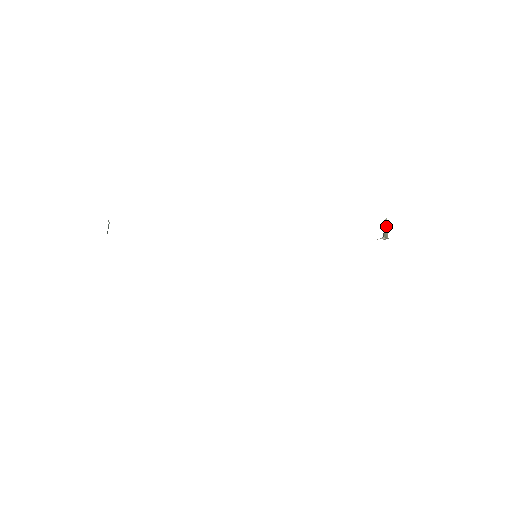
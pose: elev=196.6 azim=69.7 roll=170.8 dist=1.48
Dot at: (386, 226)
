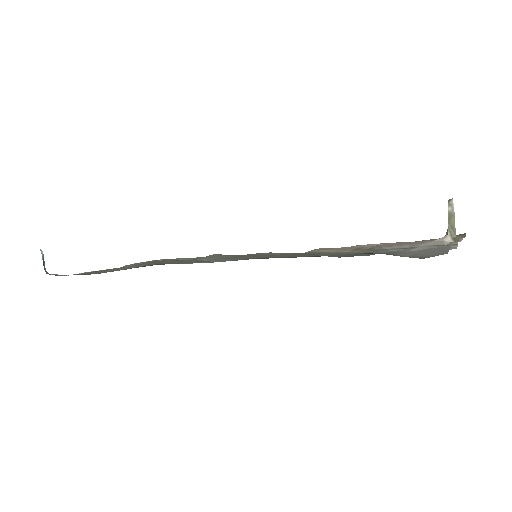
Dot at: (452, 214)
